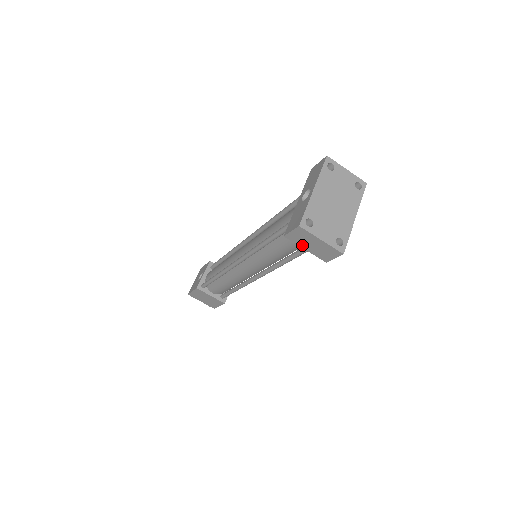
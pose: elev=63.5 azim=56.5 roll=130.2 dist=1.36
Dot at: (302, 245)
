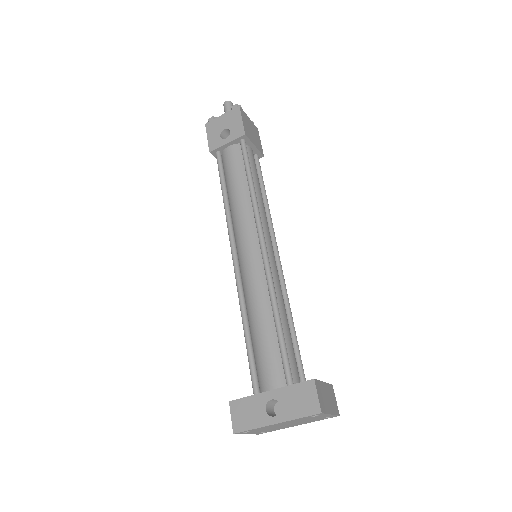
Dot at: occluded
